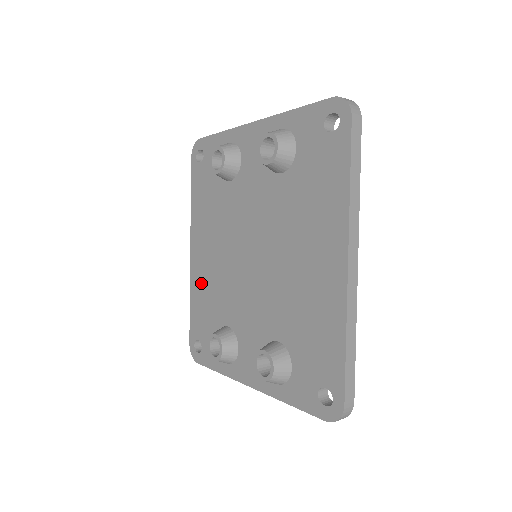
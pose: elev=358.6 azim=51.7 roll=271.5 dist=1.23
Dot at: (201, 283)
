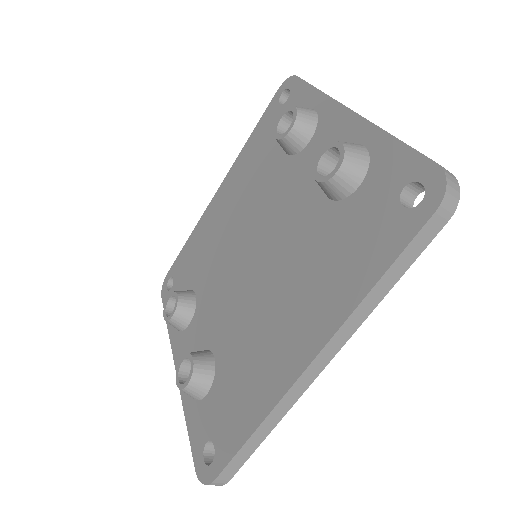
Dot at: (205, 230)
